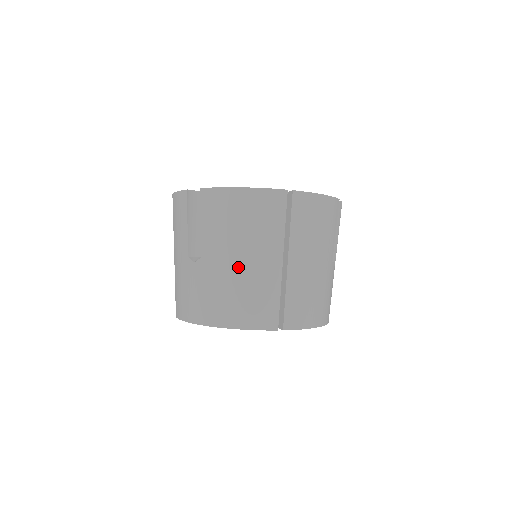
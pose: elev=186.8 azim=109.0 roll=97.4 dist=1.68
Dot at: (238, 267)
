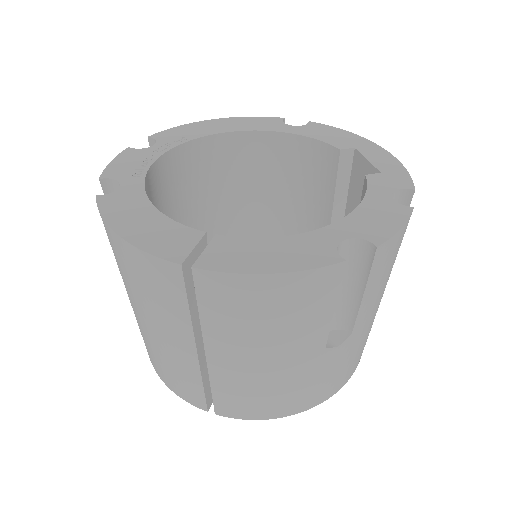
Dot at: (146, 328)
